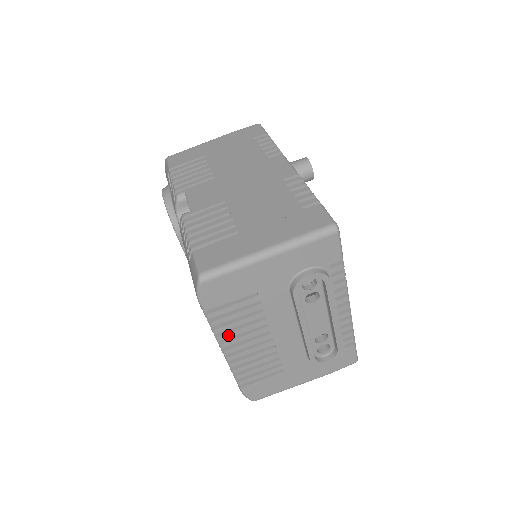
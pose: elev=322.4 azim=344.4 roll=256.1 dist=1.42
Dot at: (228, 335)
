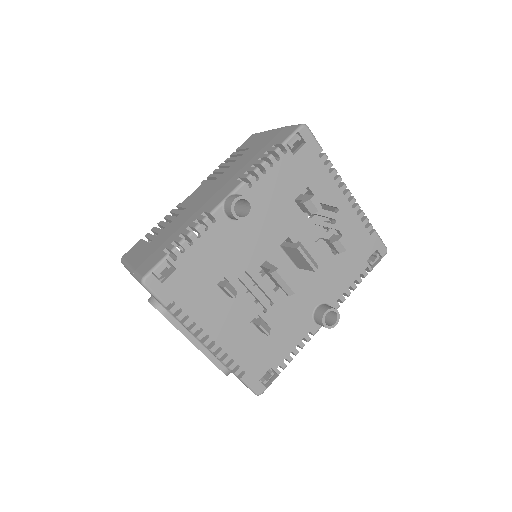
Dot at: occluded
